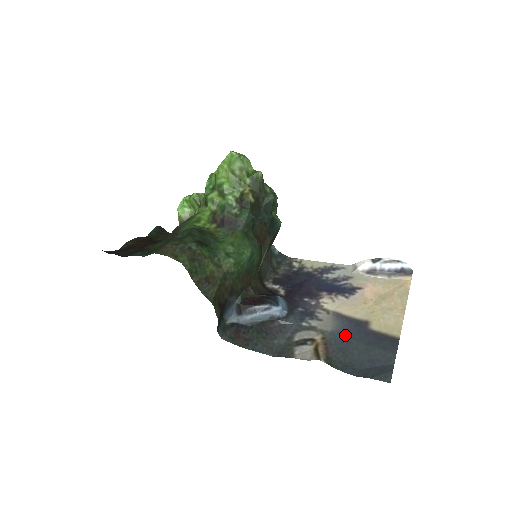
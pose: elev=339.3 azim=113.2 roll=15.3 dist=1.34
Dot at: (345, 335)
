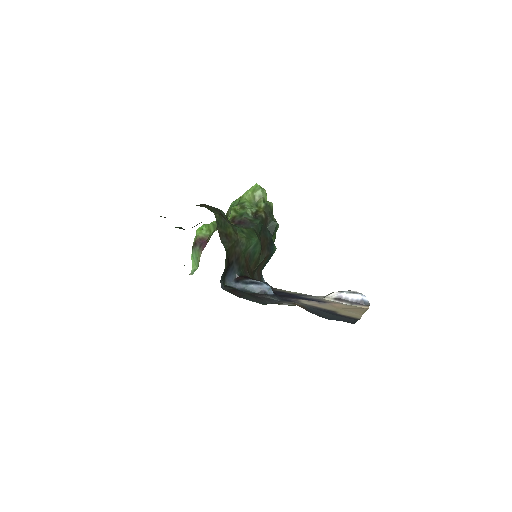
Dot at: (318, 310)
